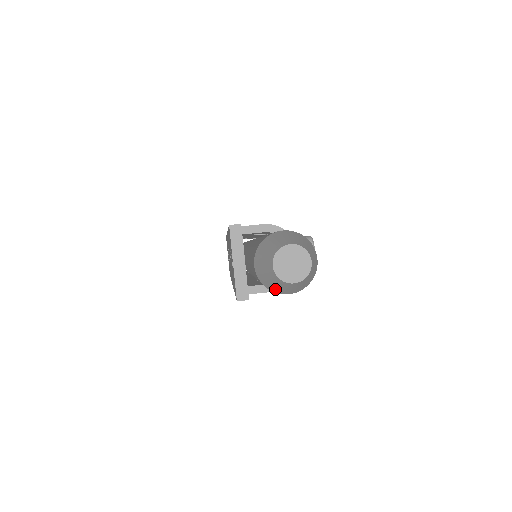
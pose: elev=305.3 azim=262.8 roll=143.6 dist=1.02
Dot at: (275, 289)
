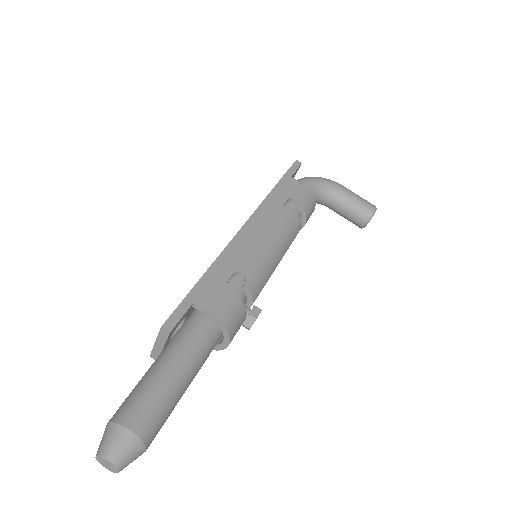
Dot at: occluded
